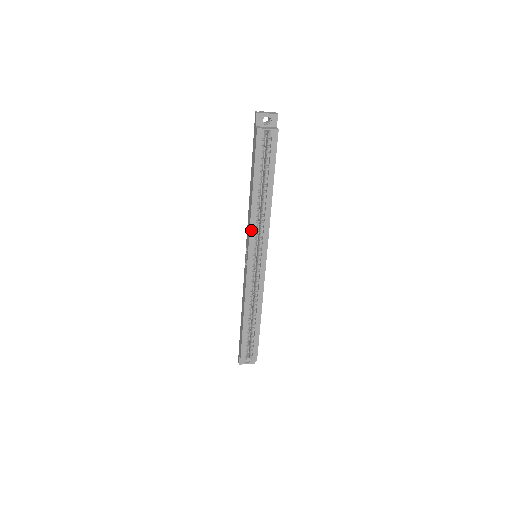
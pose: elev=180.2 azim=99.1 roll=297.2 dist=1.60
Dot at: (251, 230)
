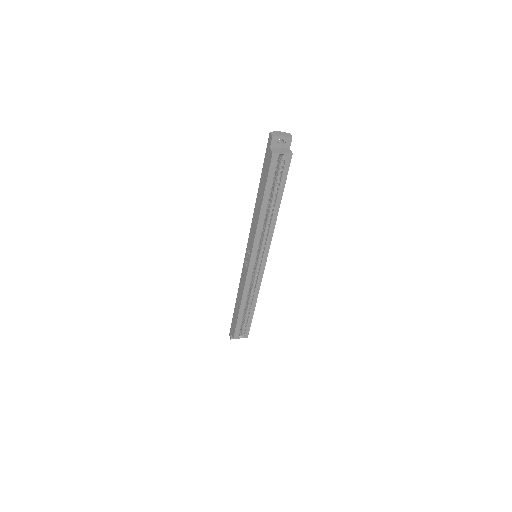
Dot at: (256, 238)
